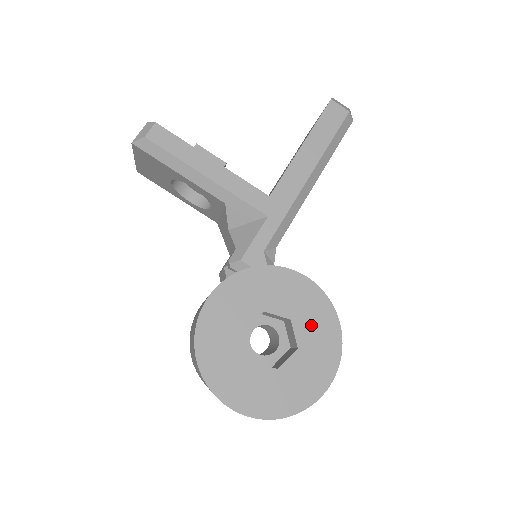
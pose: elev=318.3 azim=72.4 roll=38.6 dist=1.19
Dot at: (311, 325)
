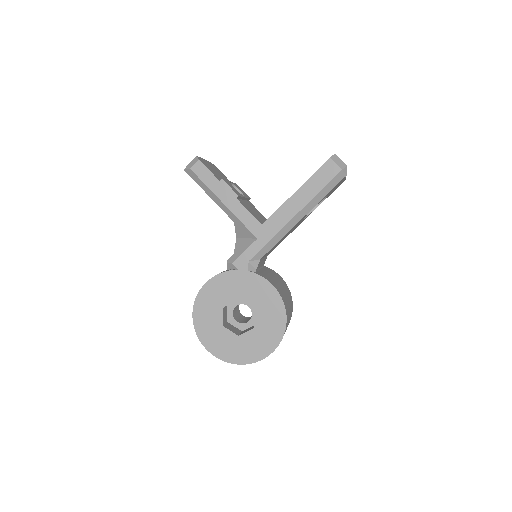
Dot at: (267, 316)
